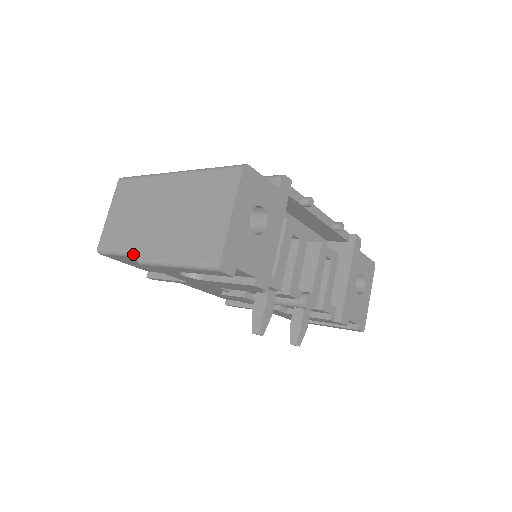
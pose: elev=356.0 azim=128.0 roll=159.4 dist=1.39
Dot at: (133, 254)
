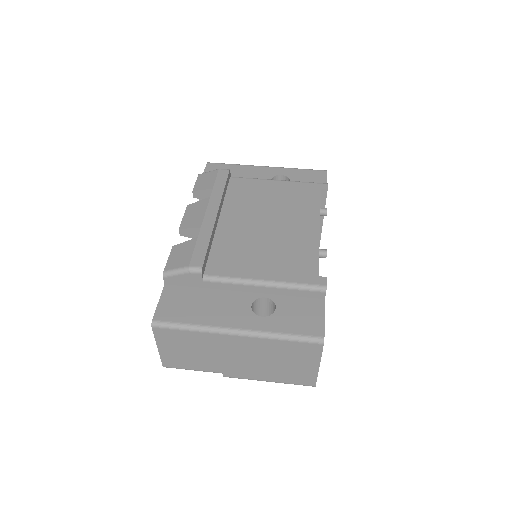
Dot at: occluded
